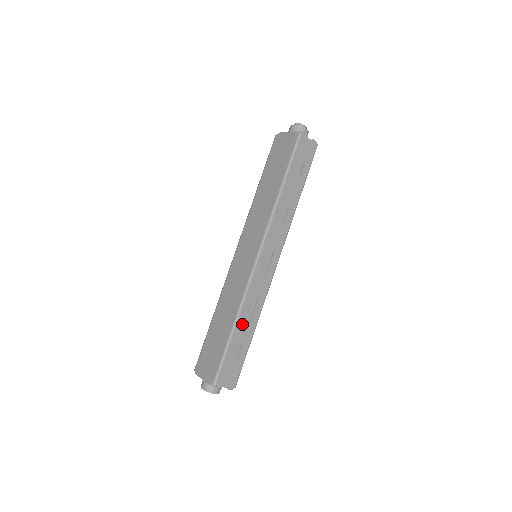
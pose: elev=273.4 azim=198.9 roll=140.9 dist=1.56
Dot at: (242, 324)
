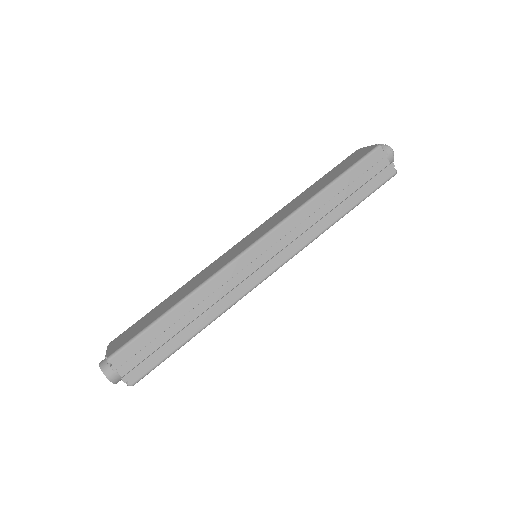
Dot at: (186, 311)
